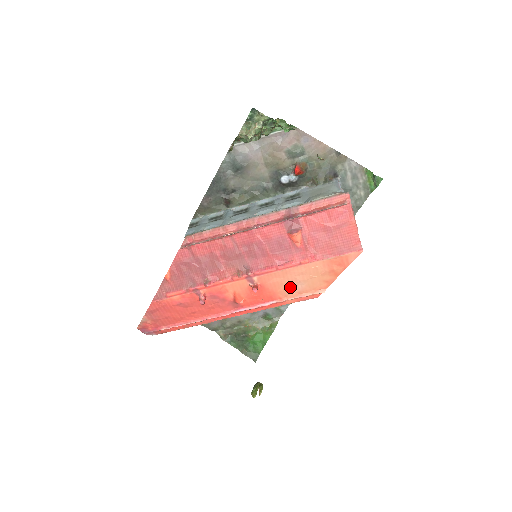
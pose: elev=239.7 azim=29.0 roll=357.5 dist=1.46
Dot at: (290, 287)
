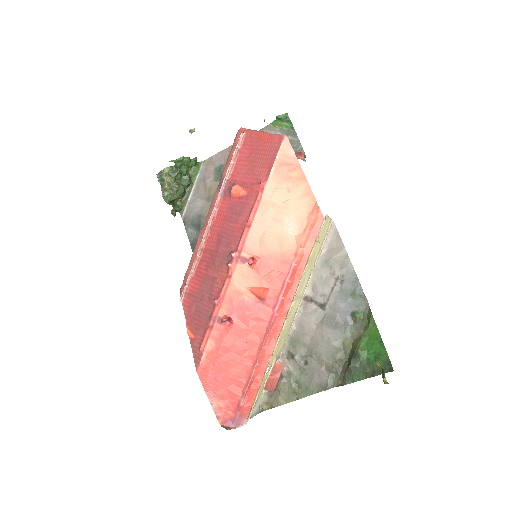
Dot at: (285, 234)
